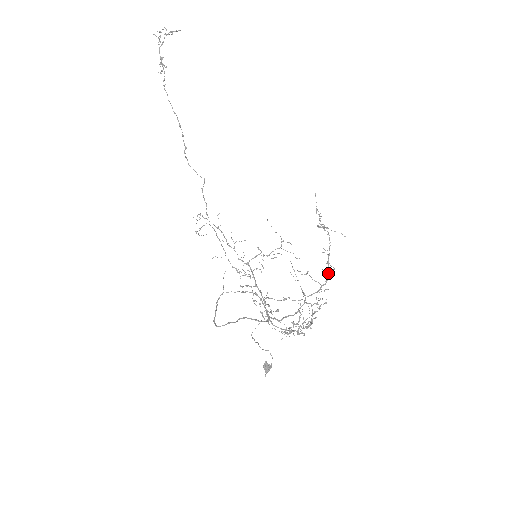
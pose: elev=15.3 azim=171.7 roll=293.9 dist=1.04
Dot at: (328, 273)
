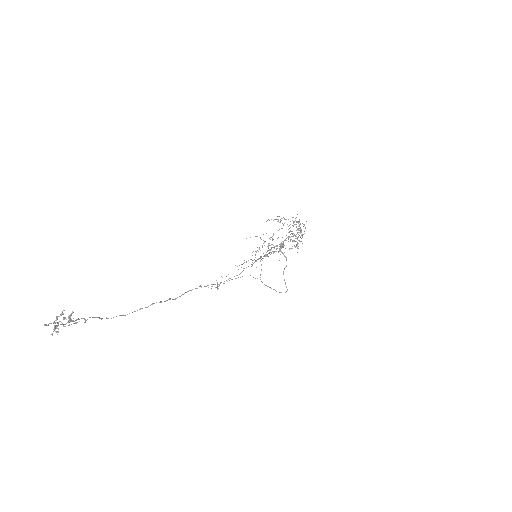
Dot at: (299, 221)
